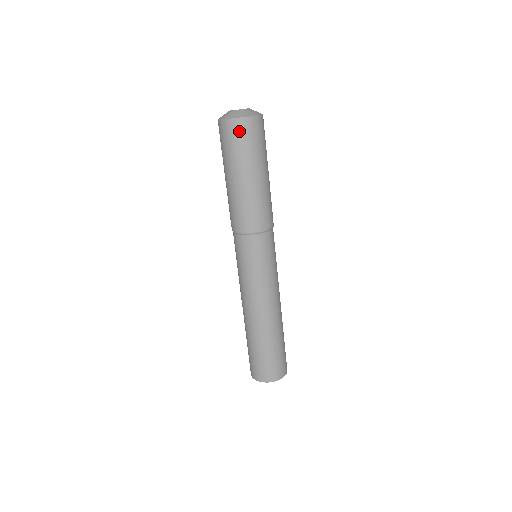
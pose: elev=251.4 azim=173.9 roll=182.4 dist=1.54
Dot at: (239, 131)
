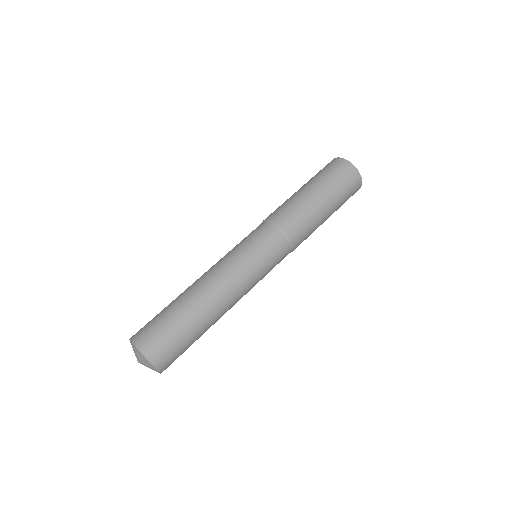
Dot at: (347, 172)
